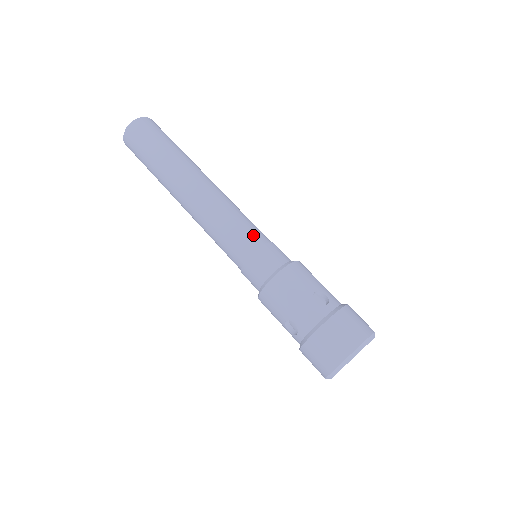
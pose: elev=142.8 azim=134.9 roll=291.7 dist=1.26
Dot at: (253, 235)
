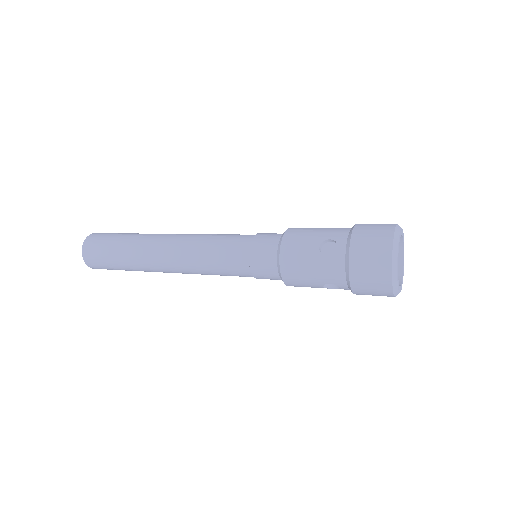
Dot at: (236, 248)
